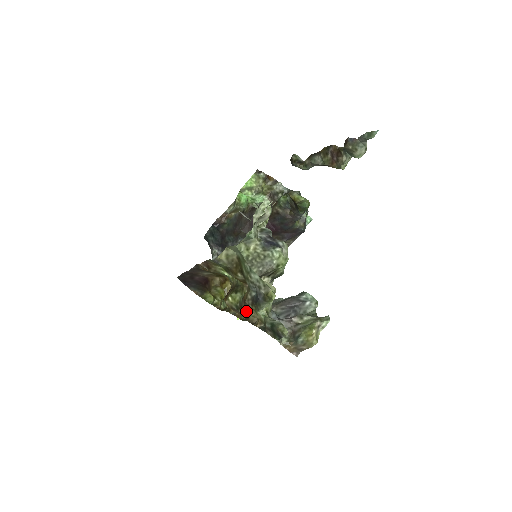
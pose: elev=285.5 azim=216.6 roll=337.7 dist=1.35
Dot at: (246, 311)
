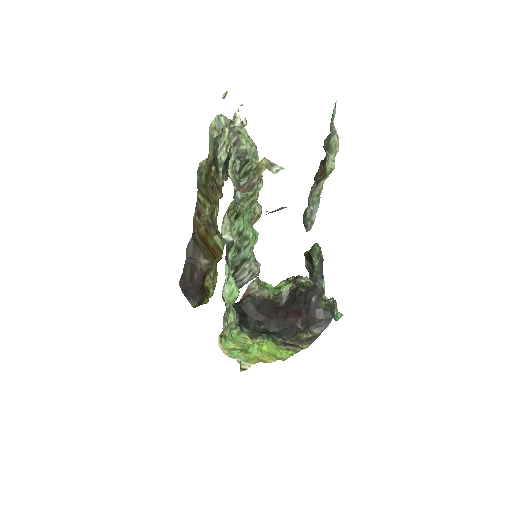
Dot at: (215, 198)
